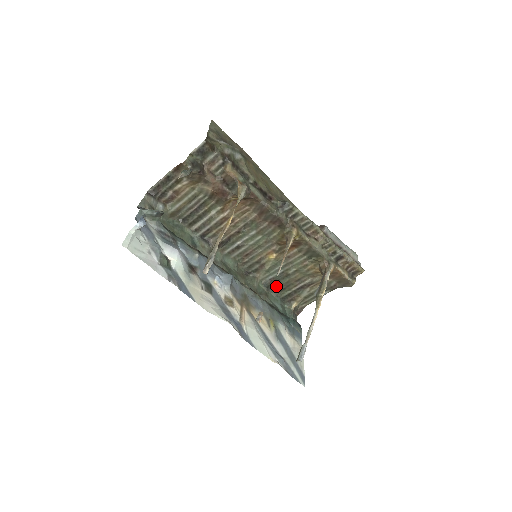
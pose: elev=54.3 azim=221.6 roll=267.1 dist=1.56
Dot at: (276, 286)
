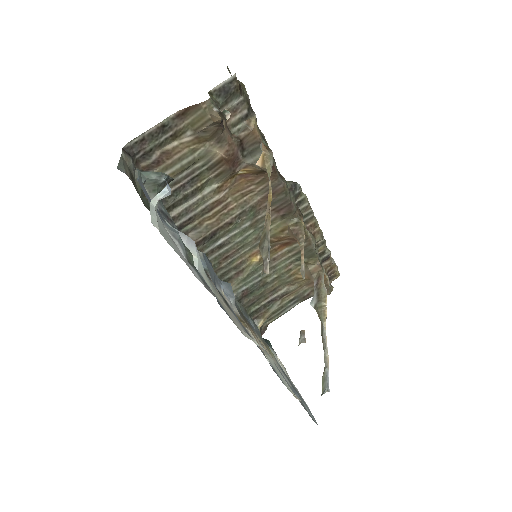
Dot at: (247, 300)
